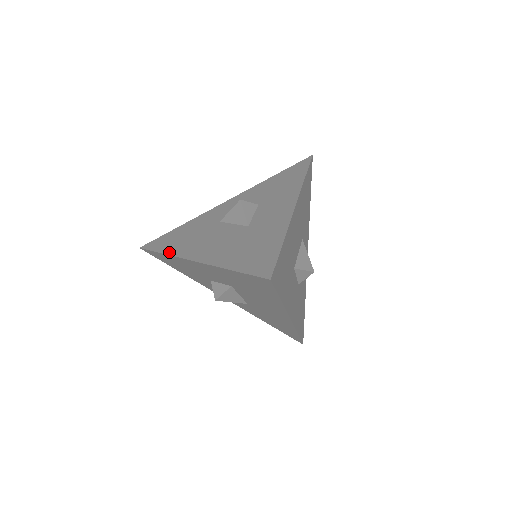
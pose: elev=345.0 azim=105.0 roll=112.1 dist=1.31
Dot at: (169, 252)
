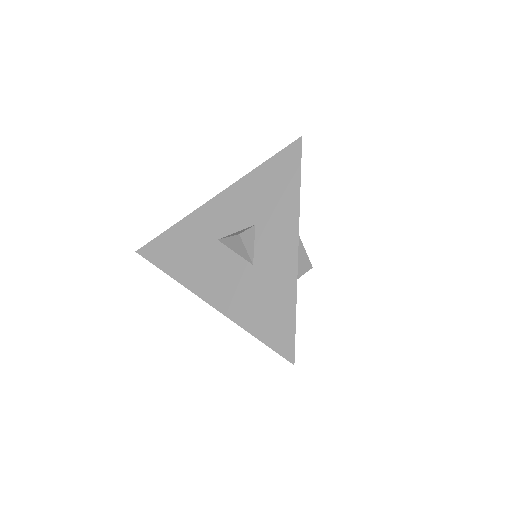
Dot at: (175, 276)
